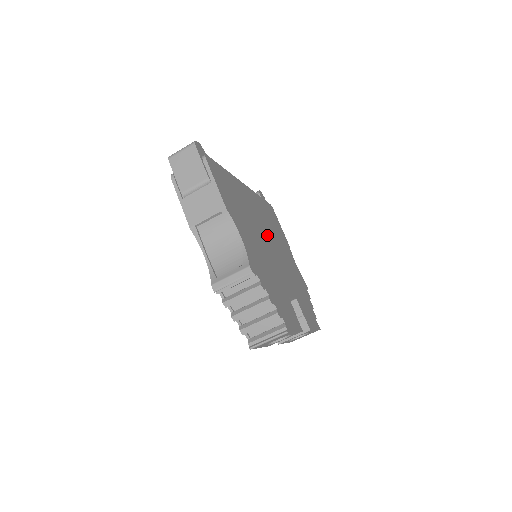
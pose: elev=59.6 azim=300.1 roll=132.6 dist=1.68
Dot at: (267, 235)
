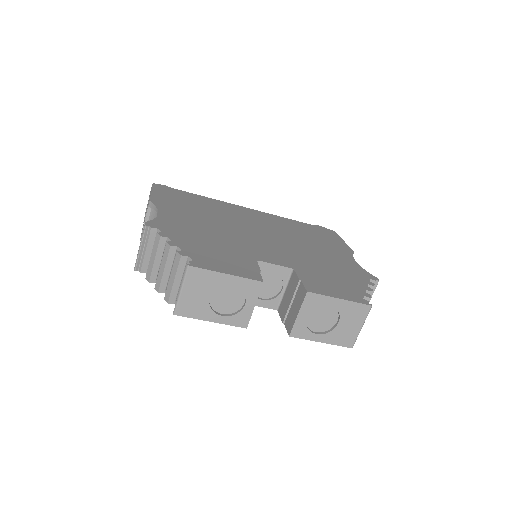
Dot at: (265, 232)
